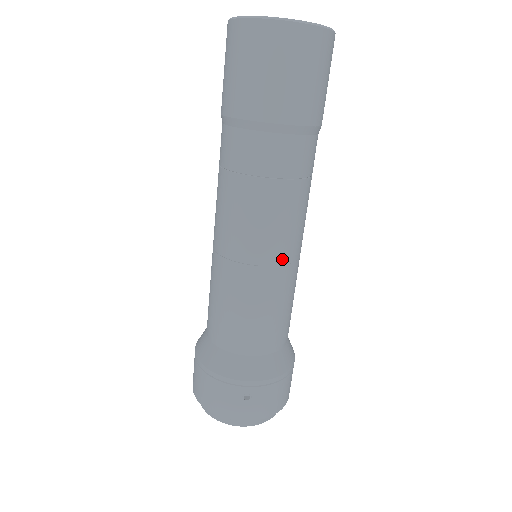
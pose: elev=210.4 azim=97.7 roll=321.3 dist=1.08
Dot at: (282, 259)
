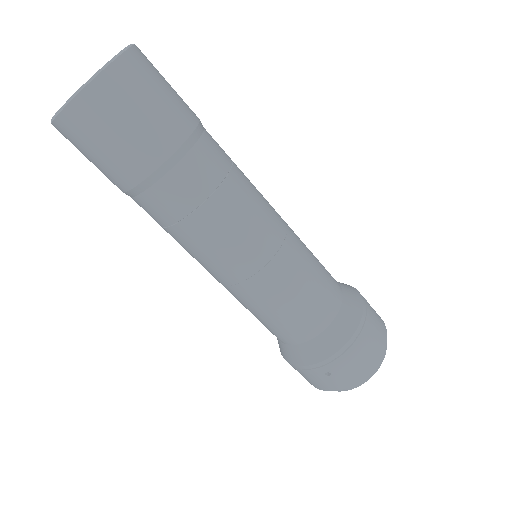
Dot at: (257, 264)
